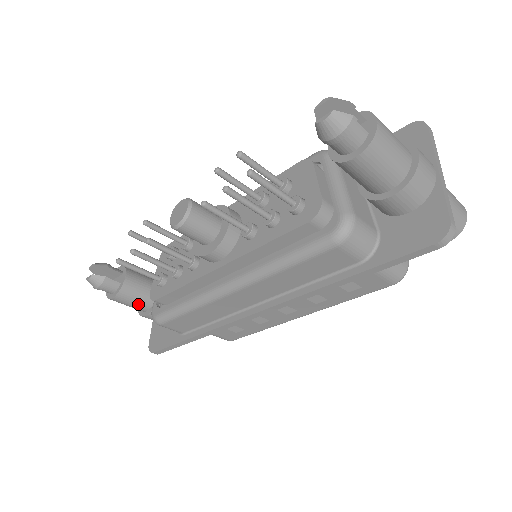
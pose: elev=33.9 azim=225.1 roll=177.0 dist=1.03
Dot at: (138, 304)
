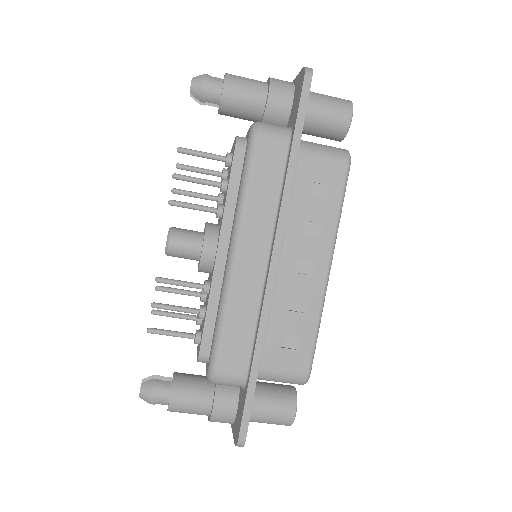
Dot at: (198, 396)
